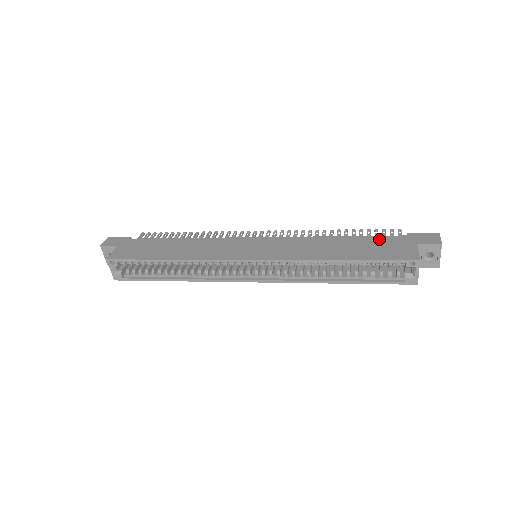
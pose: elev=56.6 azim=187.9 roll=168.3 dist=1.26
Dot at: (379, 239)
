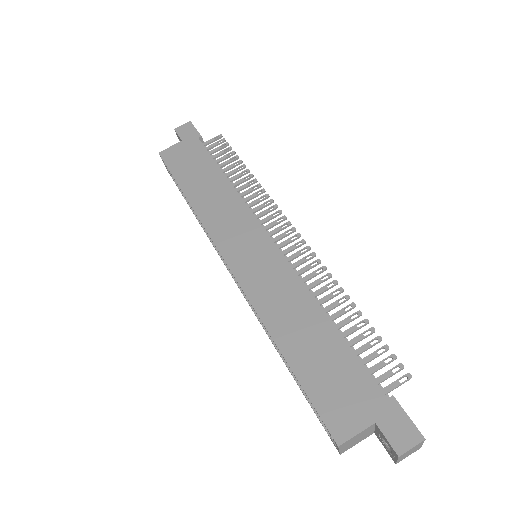
Dot at: (353, 368)
